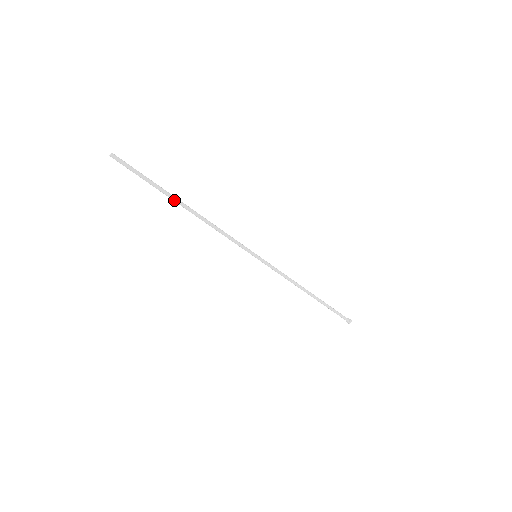
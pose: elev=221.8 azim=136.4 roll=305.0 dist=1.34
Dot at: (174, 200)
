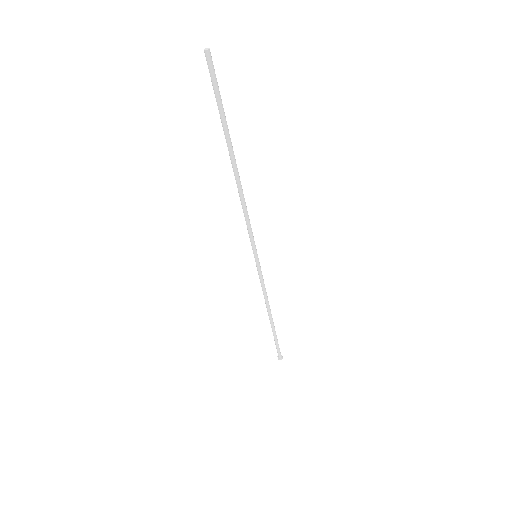
Dot at: (232, 149)
